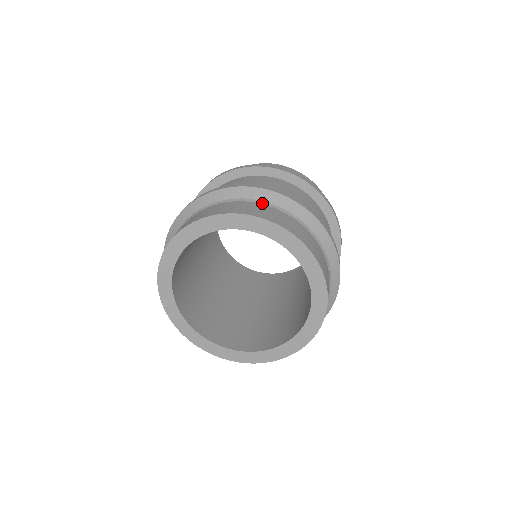
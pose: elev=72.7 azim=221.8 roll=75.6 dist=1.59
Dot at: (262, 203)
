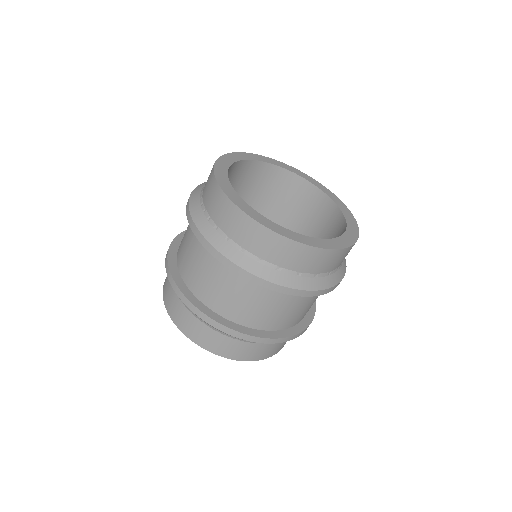
Dot at: (208, 326)
